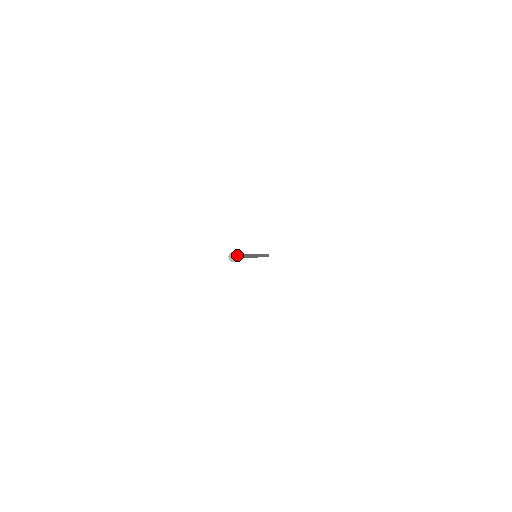
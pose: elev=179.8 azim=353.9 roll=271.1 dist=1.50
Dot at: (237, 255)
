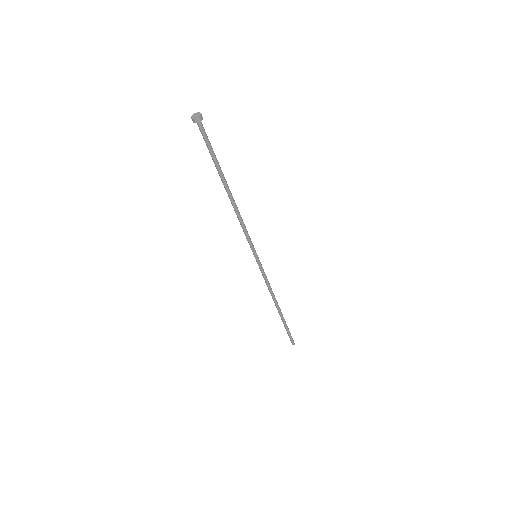
Dot at: (197, 113)
